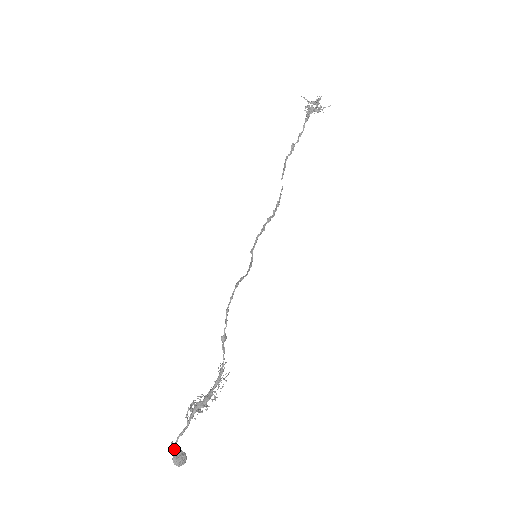
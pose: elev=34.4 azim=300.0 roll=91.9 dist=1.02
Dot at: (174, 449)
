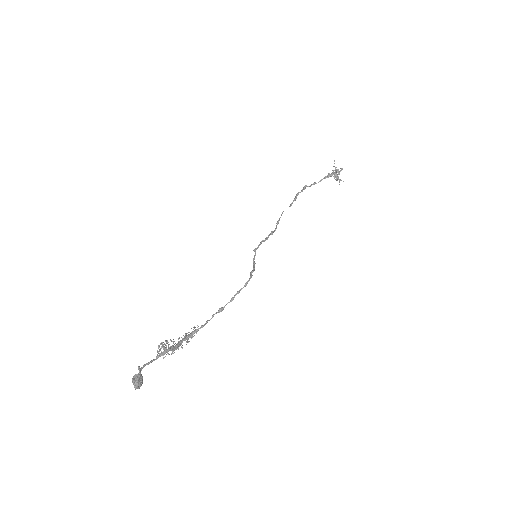
Dot at: (139, 373)
